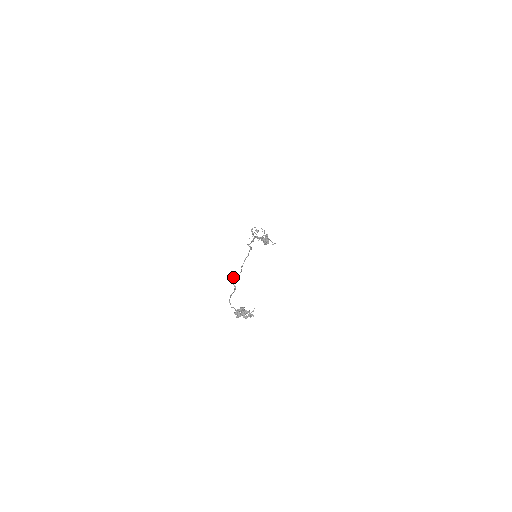
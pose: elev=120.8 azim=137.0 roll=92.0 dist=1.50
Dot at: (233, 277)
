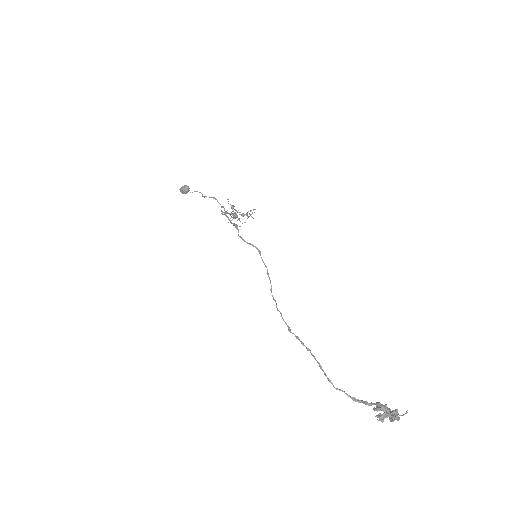
Dot at: (283, 319)
